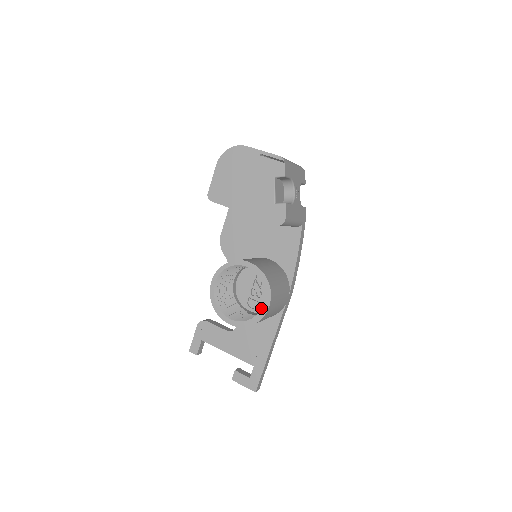
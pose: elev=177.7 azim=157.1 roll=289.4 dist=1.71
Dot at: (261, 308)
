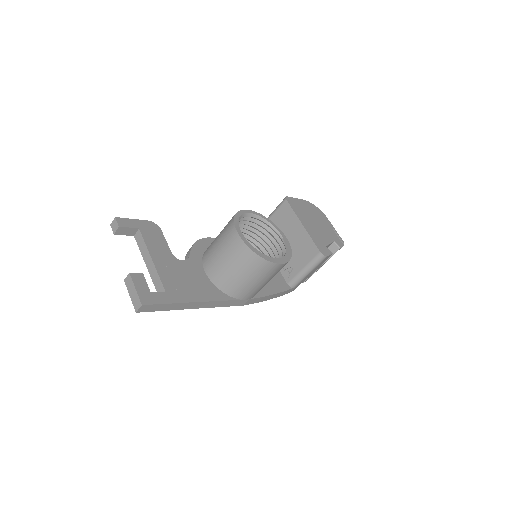
Dot at: occluded
